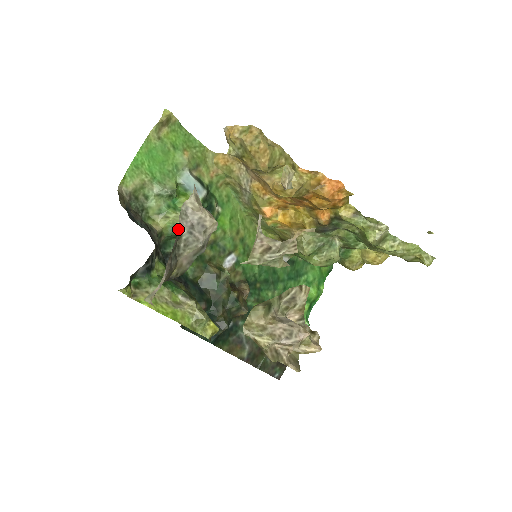
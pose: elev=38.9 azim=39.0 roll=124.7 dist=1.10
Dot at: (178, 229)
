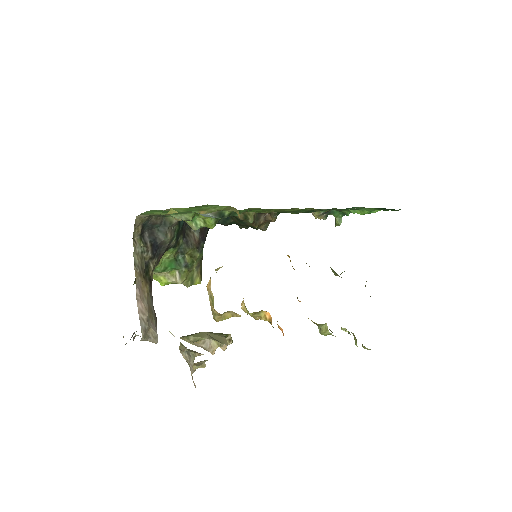
Dot at: occluded
